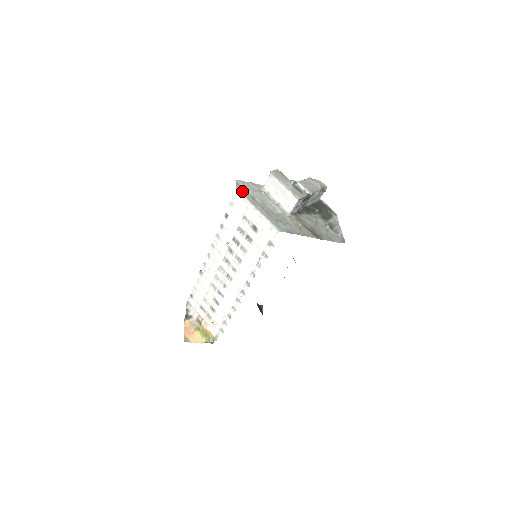
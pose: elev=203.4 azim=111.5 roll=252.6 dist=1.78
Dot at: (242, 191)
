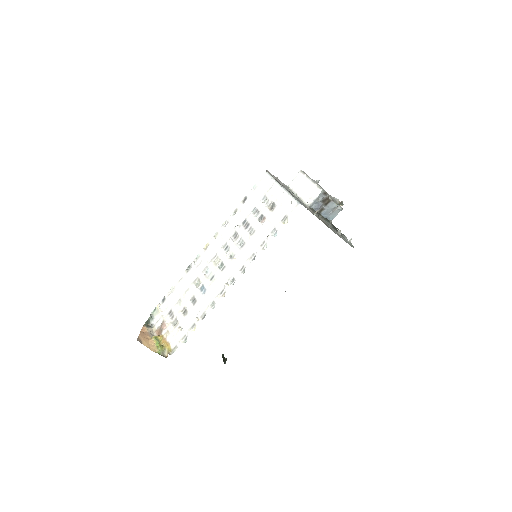
Dot at: (270, 174)
